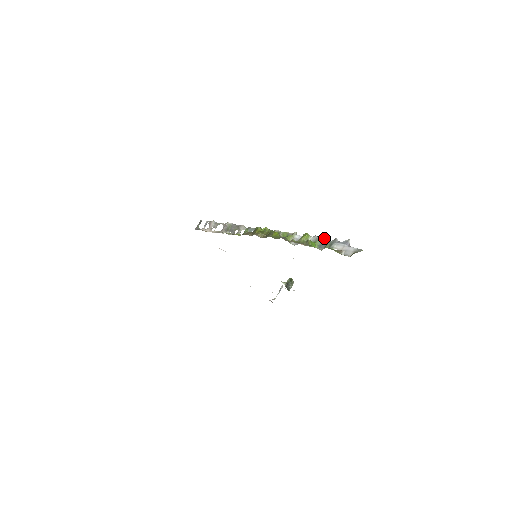
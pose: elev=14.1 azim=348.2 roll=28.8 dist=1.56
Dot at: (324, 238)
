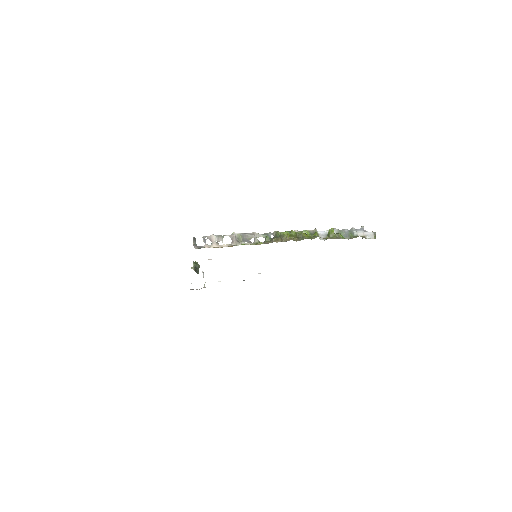
Dot at: (343, 229)
